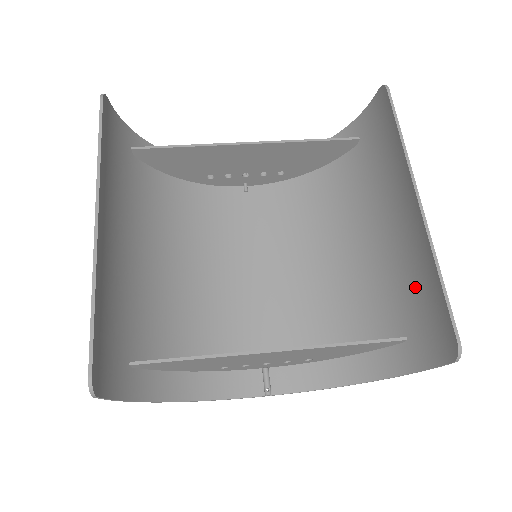
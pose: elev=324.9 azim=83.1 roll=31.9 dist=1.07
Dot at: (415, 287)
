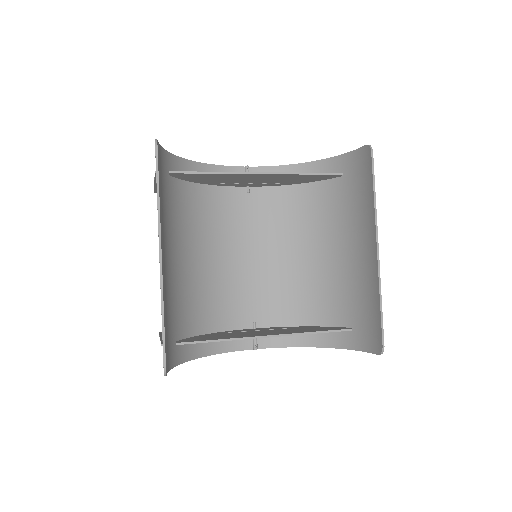
Dot at: (363, 300)
